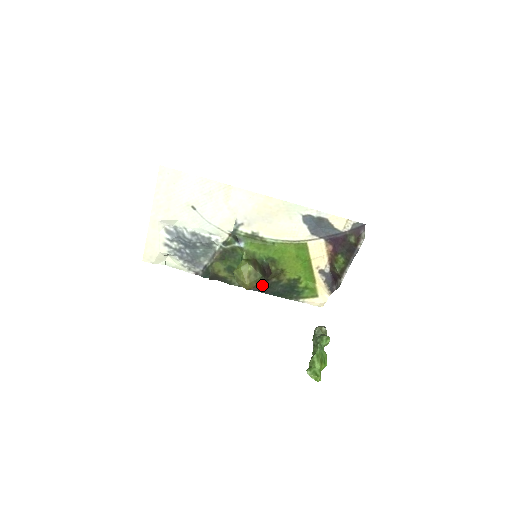
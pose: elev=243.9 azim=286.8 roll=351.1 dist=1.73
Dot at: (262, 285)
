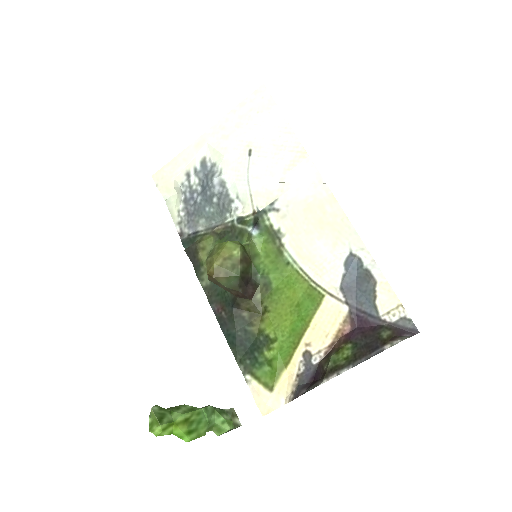
Dot at: (227, 309)
